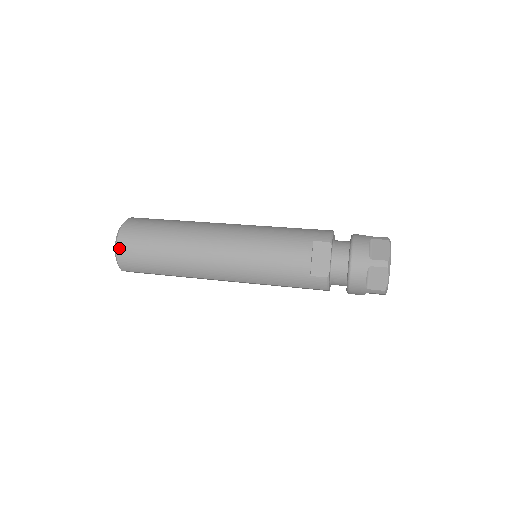
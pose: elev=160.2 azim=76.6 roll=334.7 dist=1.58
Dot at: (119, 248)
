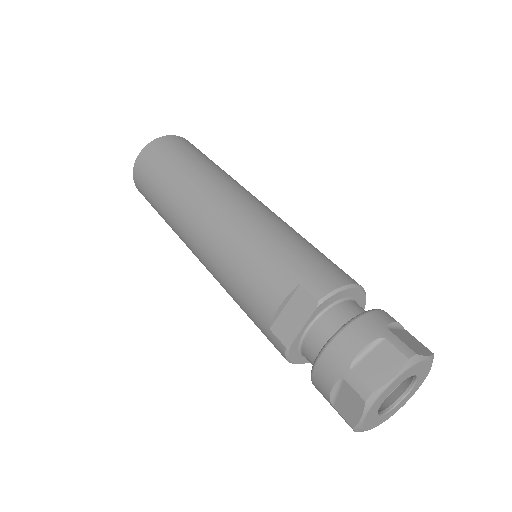
Dot at: (136, 165)
